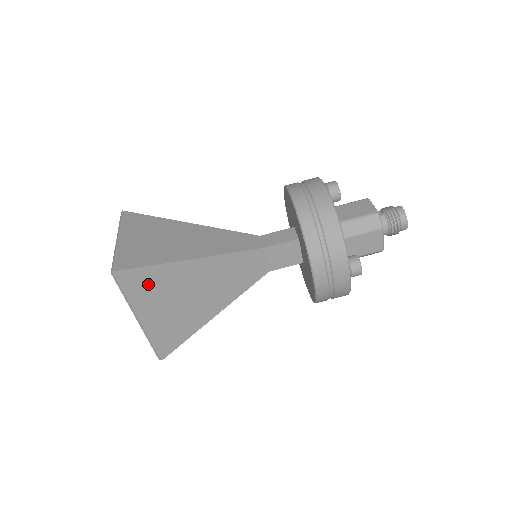
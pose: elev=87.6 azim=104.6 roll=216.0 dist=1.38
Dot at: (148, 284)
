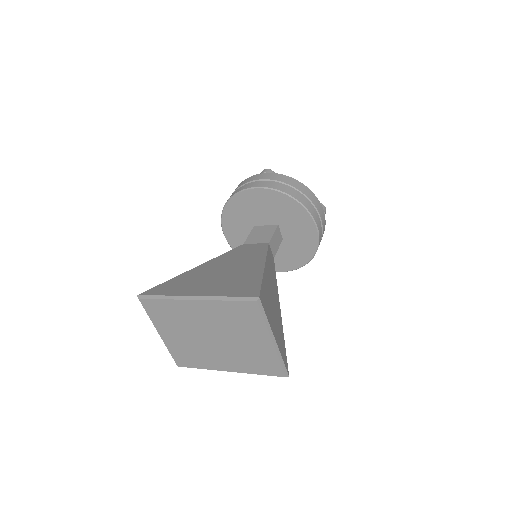
Dot at: (175, 286)
